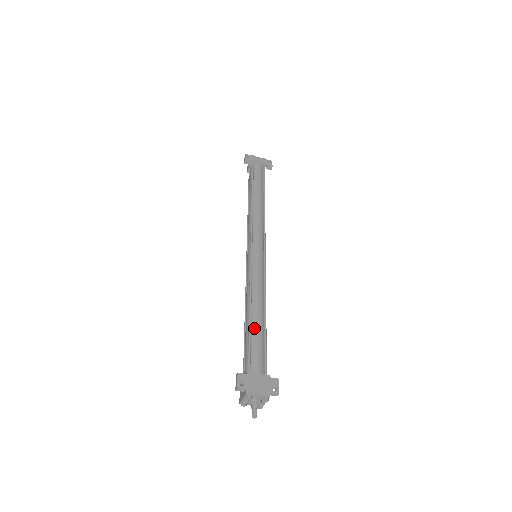
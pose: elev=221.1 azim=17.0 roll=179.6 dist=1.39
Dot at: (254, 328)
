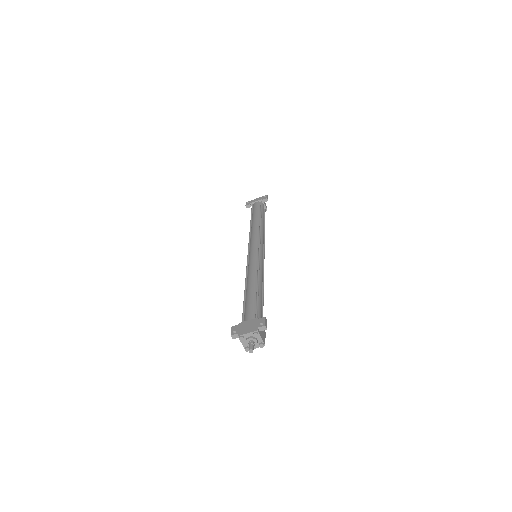
Dot at: (248, 296)
